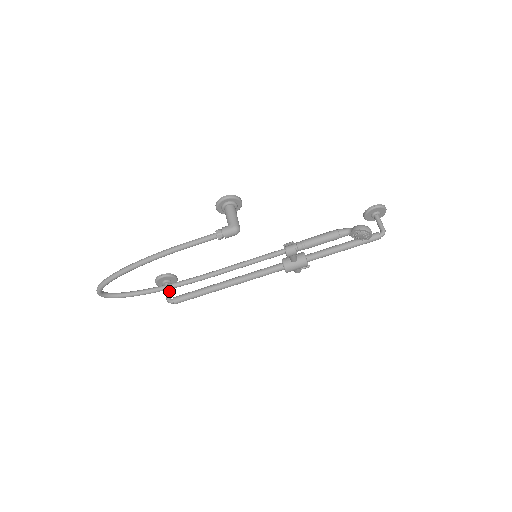
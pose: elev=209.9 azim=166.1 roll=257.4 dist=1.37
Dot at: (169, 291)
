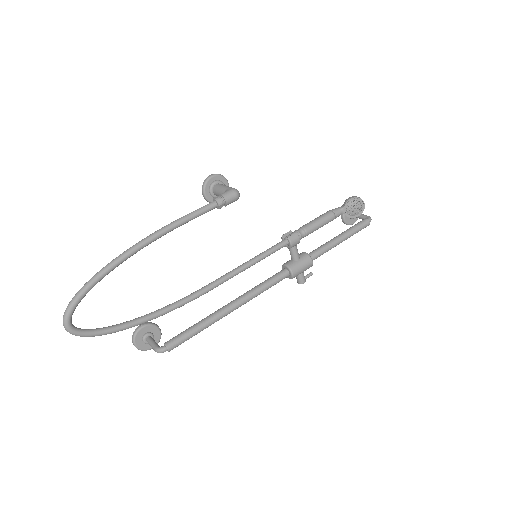
Dot at: (155, 342)
